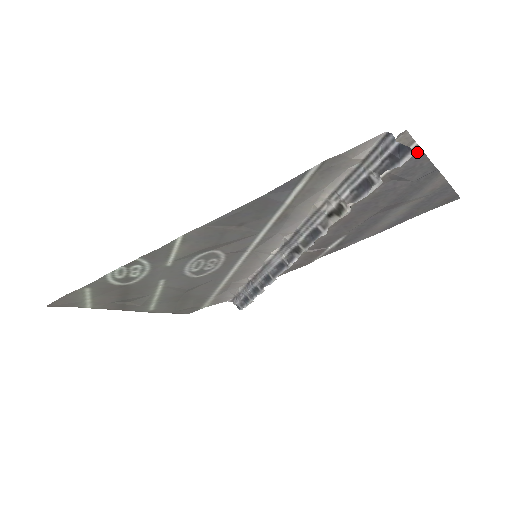
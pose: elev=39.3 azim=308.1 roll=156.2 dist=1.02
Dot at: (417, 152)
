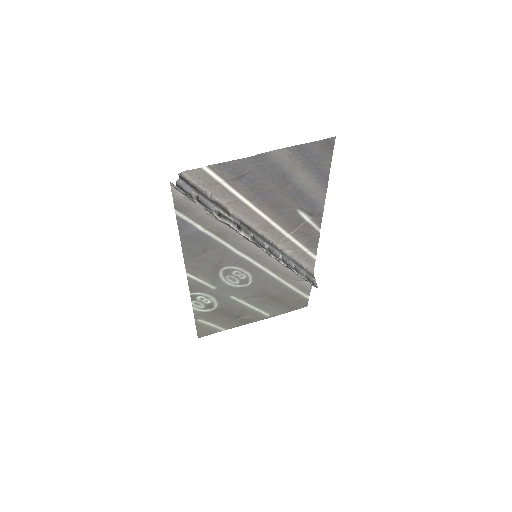
Dot at: (217, 166)
